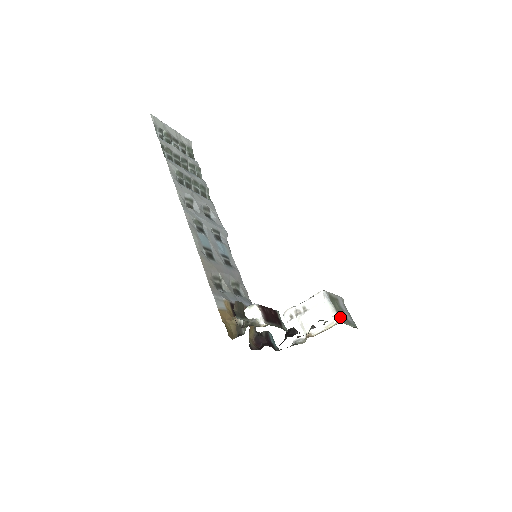
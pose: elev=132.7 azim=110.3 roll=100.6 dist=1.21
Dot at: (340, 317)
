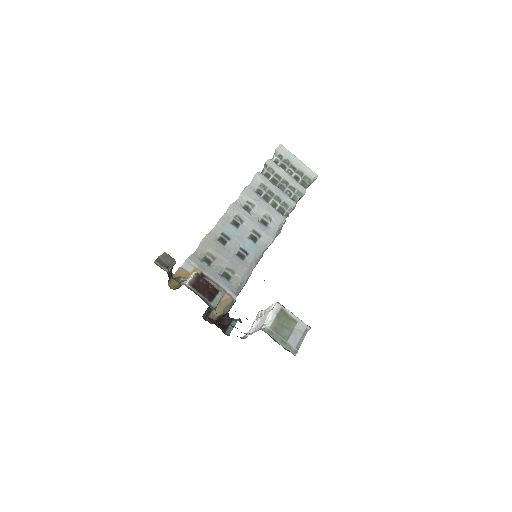
Dot at: (272, 329)
